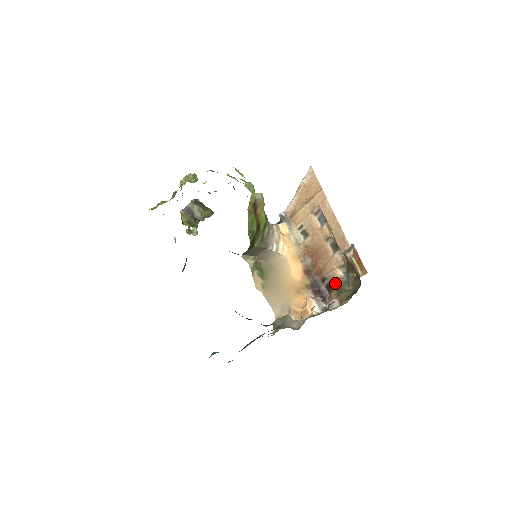
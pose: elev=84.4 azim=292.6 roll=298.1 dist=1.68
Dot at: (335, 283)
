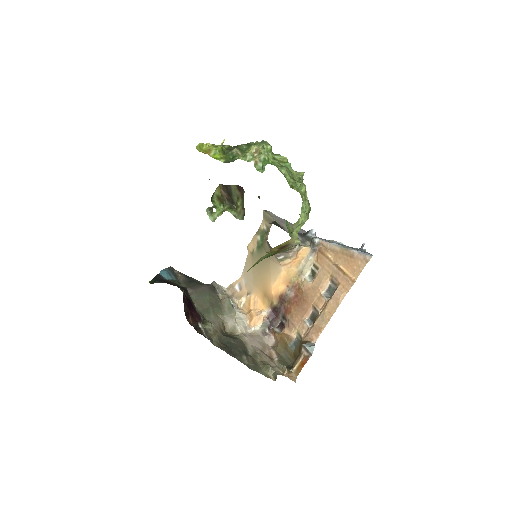
Dot at: (285, 334)
